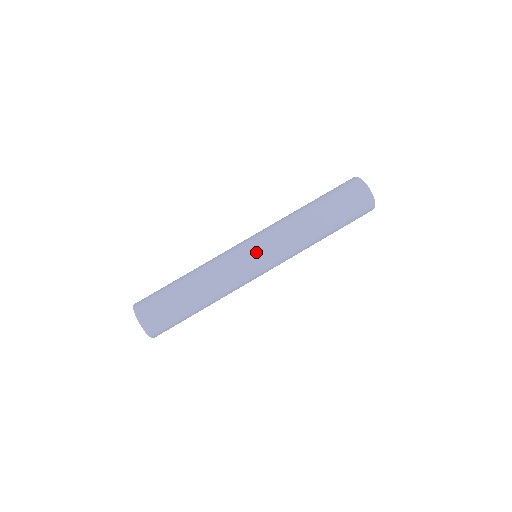
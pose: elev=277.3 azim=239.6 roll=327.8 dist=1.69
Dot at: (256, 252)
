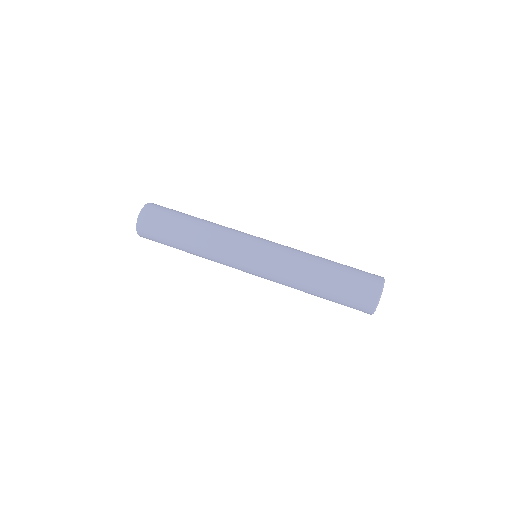
Dot at: (253, 255)
